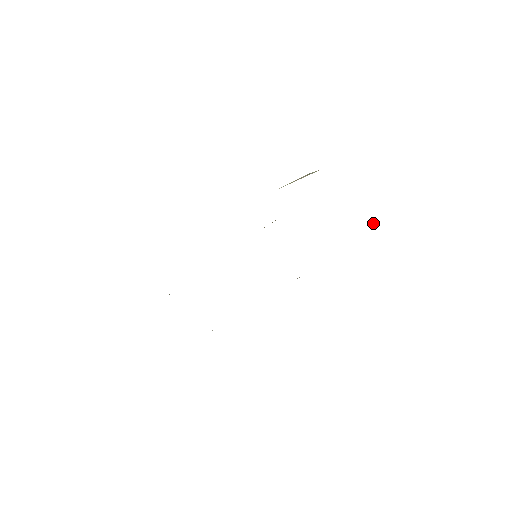
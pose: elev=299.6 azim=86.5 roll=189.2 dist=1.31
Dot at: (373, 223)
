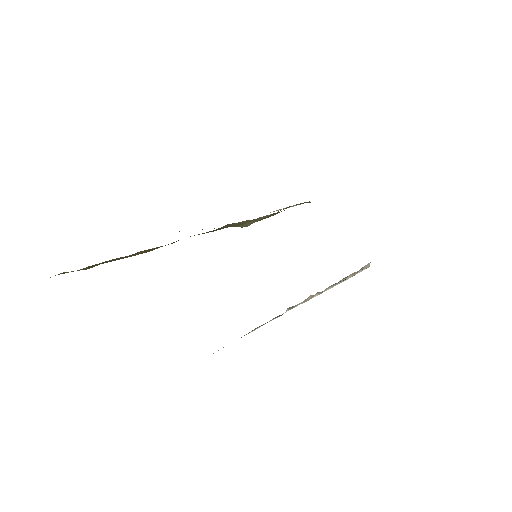
Dot at: (369, 266)
